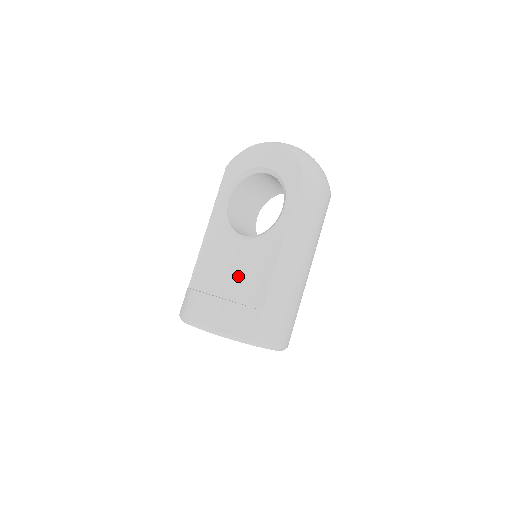
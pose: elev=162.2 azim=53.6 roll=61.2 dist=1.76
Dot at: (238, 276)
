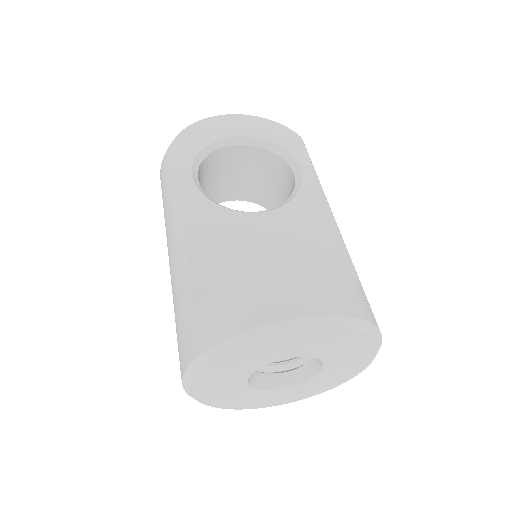
Dot at: (287, 256)
